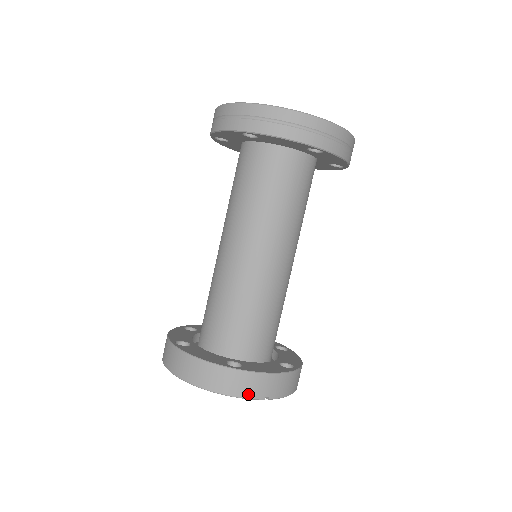
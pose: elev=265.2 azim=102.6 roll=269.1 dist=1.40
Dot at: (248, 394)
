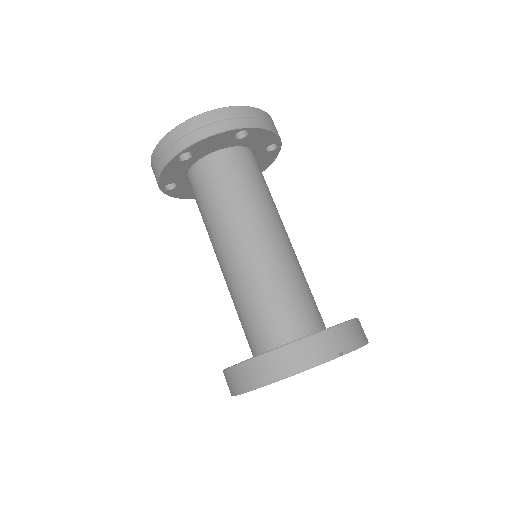
Dot at: (320, 358)
